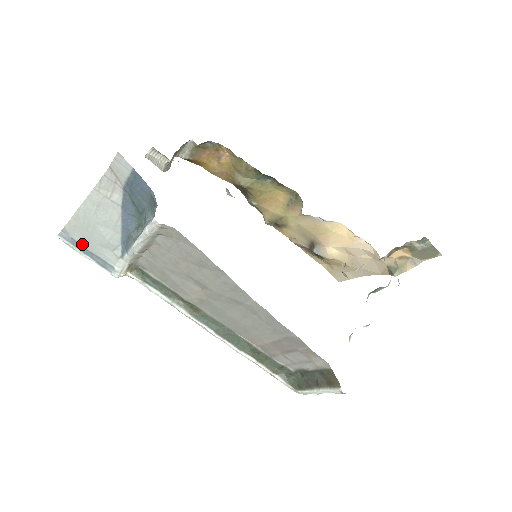
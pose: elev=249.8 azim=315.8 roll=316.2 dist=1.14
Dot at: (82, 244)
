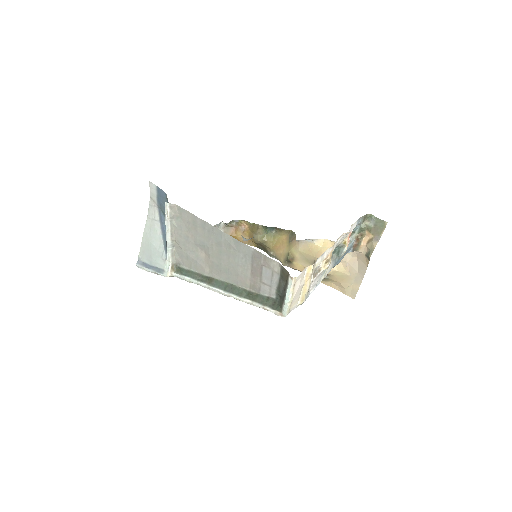
Dot at: (148, 263)
